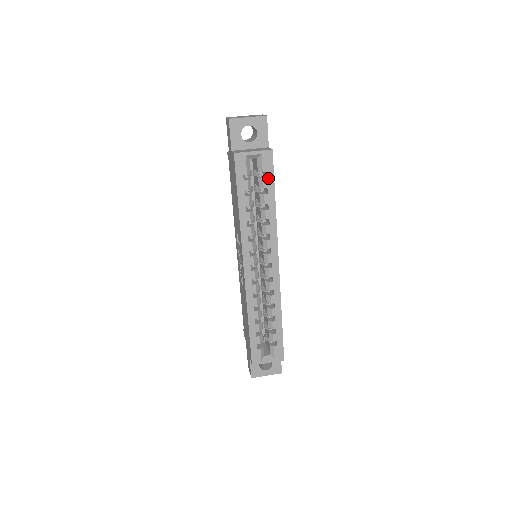
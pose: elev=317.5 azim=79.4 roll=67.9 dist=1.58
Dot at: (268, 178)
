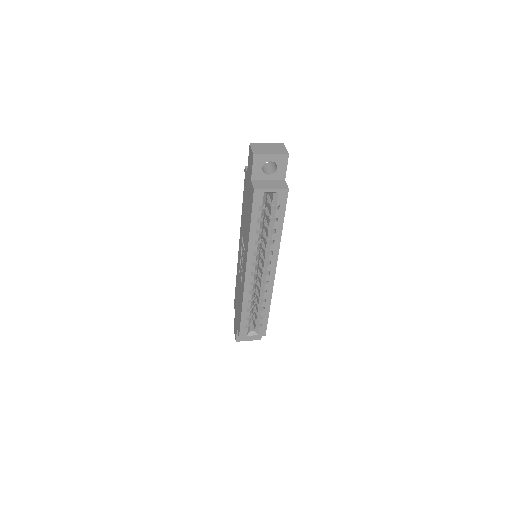
Dot at: (280, 210)
